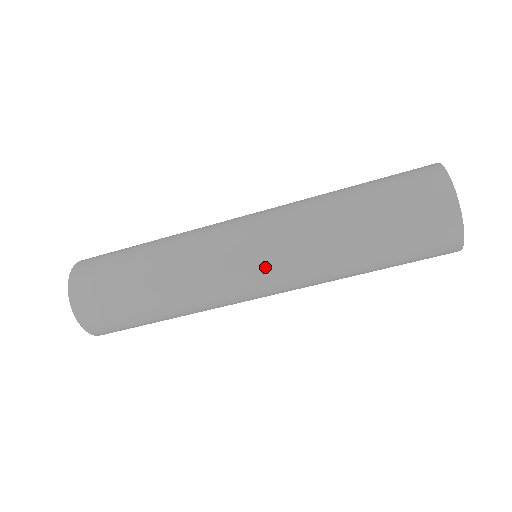
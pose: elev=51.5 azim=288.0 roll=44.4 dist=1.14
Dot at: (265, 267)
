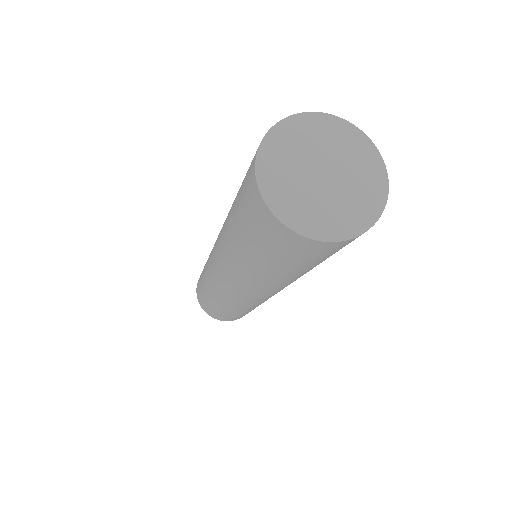
Dot at: (219, 267)
